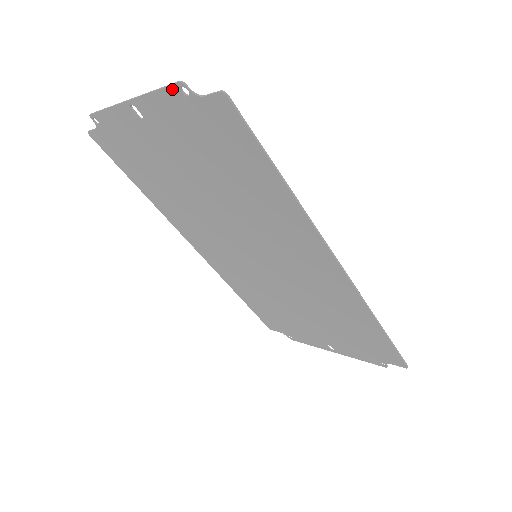
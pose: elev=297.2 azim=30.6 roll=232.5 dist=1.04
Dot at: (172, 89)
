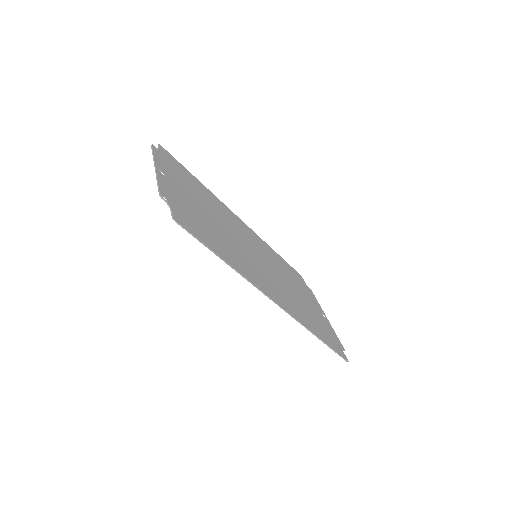
Dot at: (160, 192)
